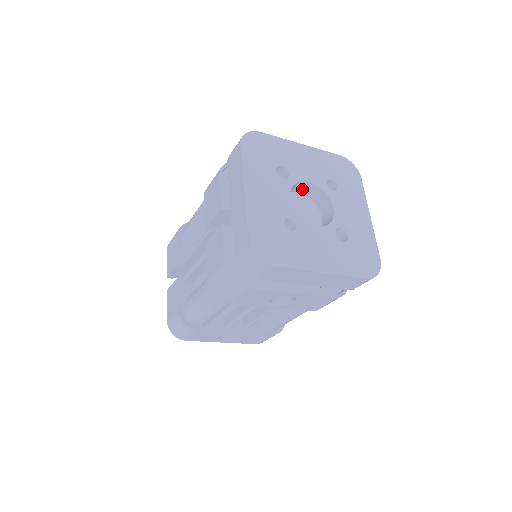
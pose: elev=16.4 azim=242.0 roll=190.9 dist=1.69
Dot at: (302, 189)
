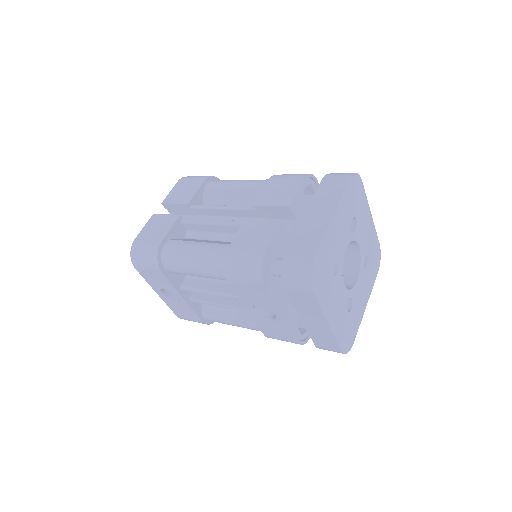
Dot at: (348, 246)
